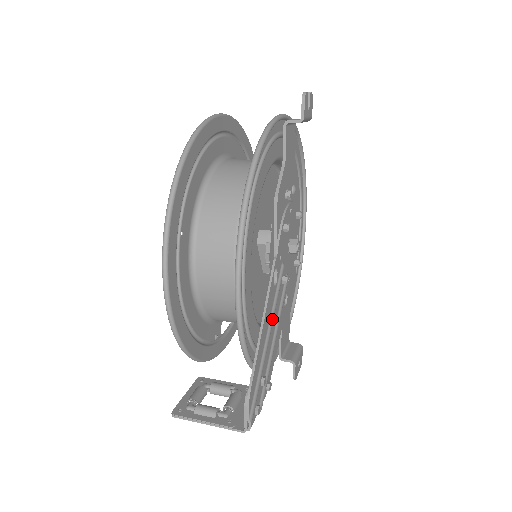
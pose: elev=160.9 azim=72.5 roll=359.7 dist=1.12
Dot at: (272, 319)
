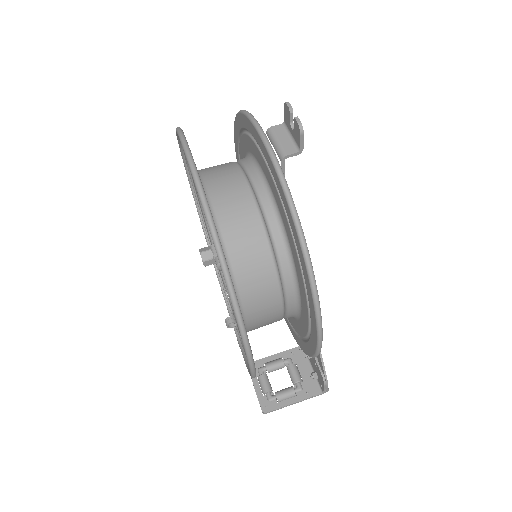
Dot at: occluded
